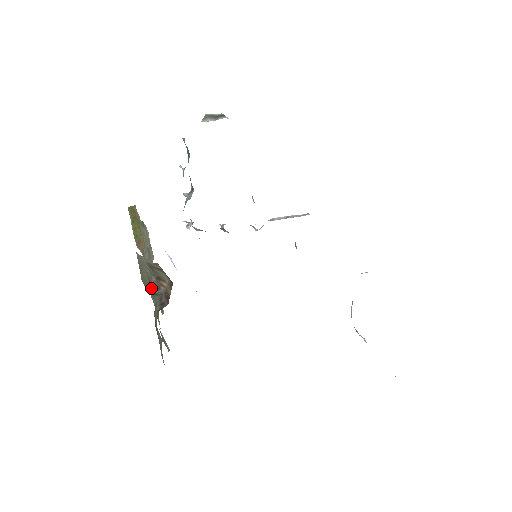
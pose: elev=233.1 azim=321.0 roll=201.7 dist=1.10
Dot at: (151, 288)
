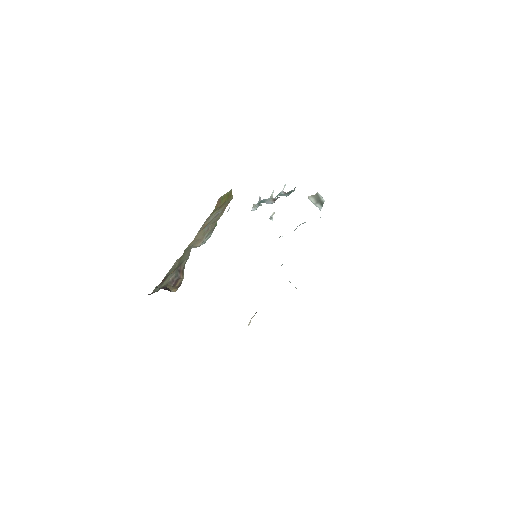
Dot at: (179, 267)
